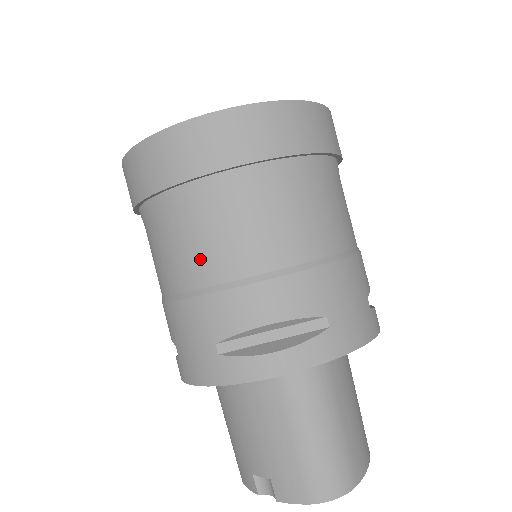
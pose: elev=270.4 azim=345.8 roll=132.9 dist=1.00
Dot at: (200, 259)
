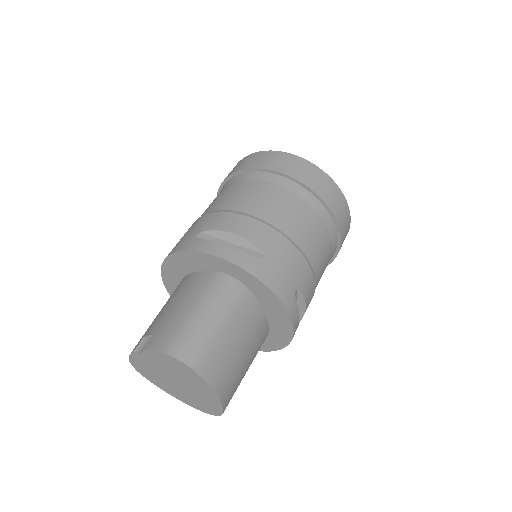
Dot at: (229, 199)
